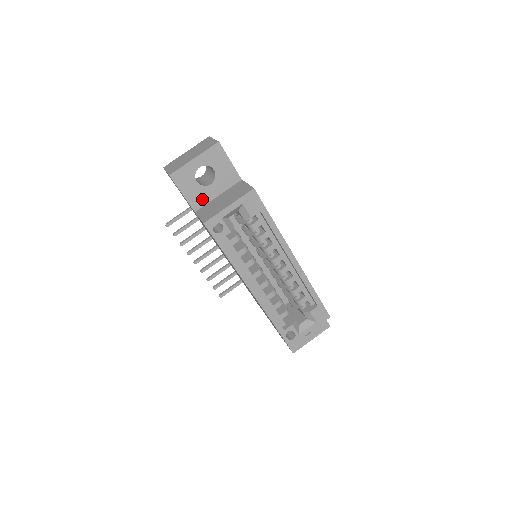
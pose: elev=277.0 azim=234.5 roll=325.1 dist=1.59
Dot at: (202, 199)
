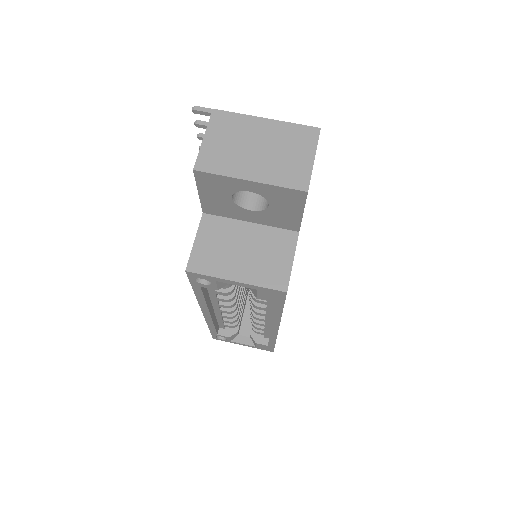
Dot at: (224, 211)
